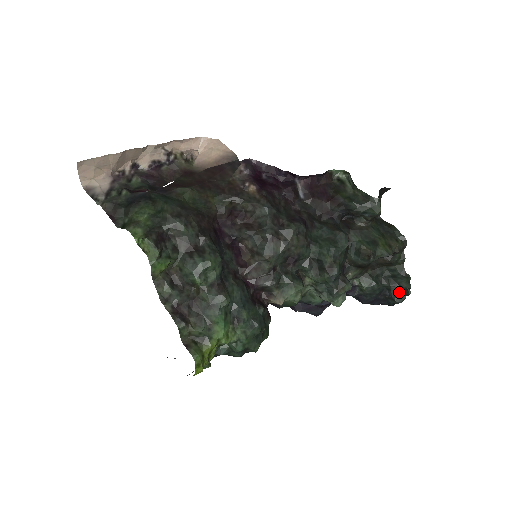
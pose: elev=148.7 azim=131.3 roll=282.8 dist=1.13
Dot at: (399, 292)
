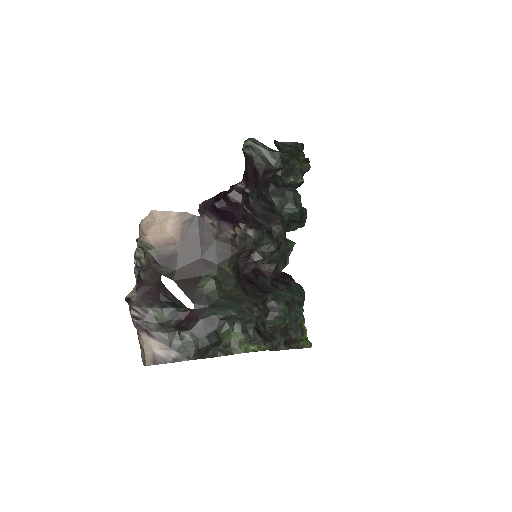
Dot at: occluded
